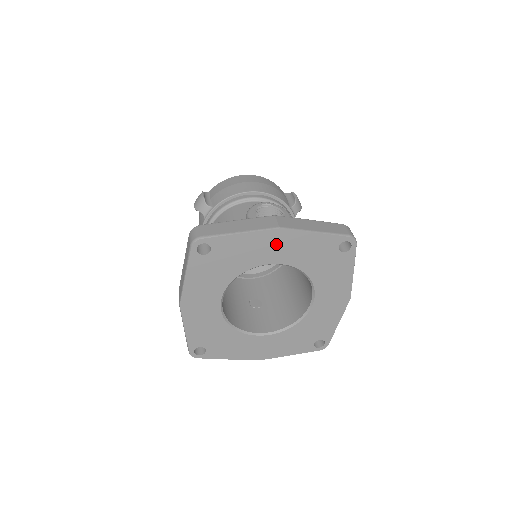
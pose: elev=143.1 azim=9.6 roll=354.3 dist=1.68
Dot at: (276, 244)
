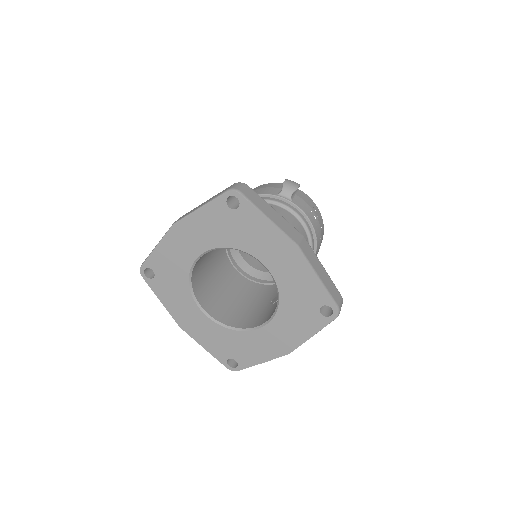
Dot at: (184, 238)
